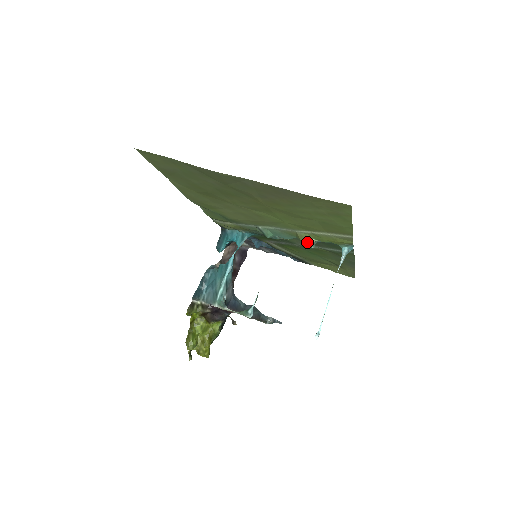
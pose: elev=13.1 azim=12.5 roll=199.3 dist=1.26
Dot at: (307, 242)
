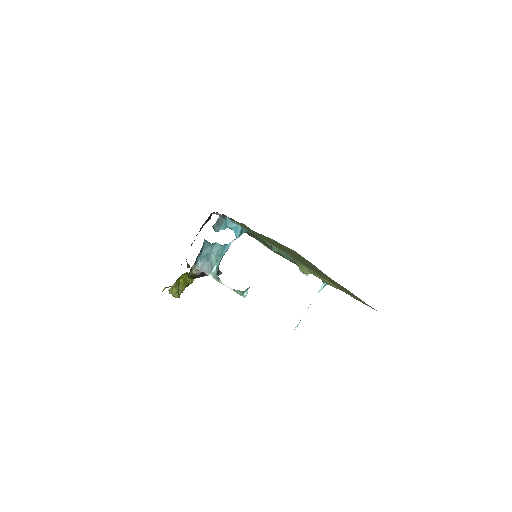
Dot at: (306, 273)
